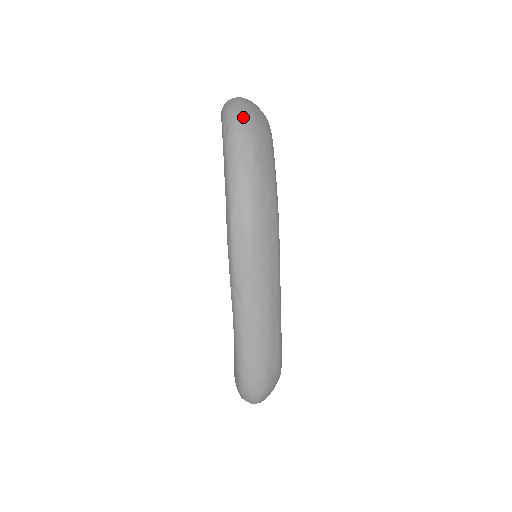
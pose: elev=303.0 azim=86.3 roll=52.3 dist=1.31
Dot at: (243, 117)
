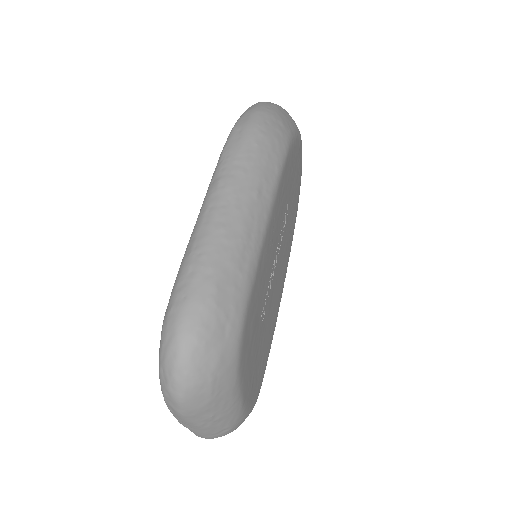
Dot at: occluded
